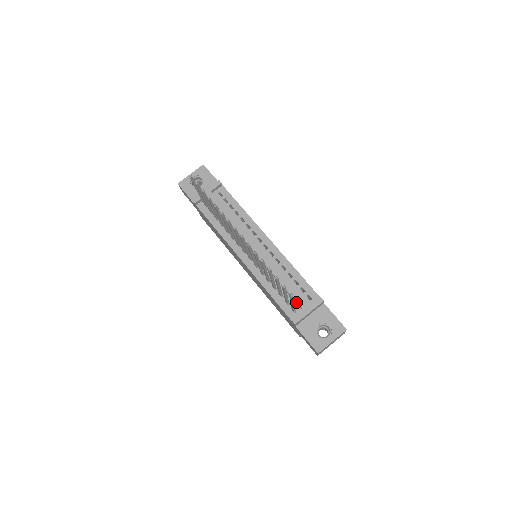
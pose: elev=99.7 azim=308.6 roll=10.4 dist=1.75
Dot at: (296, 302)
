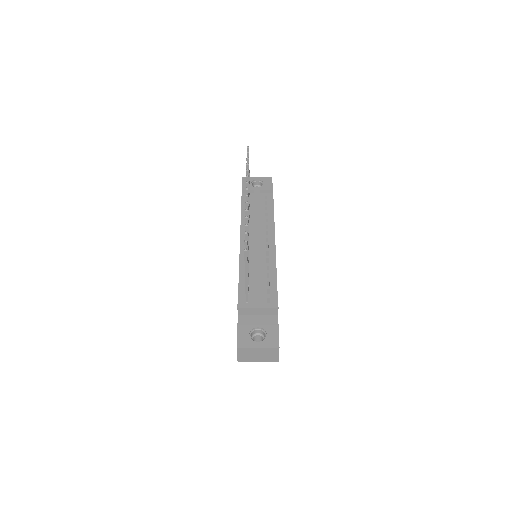
Dot at: (254, 294)
